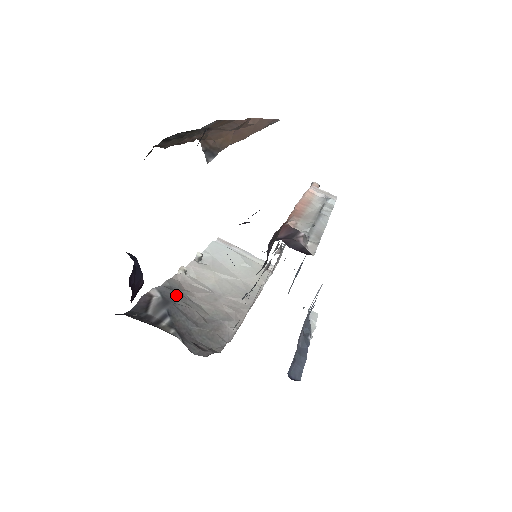
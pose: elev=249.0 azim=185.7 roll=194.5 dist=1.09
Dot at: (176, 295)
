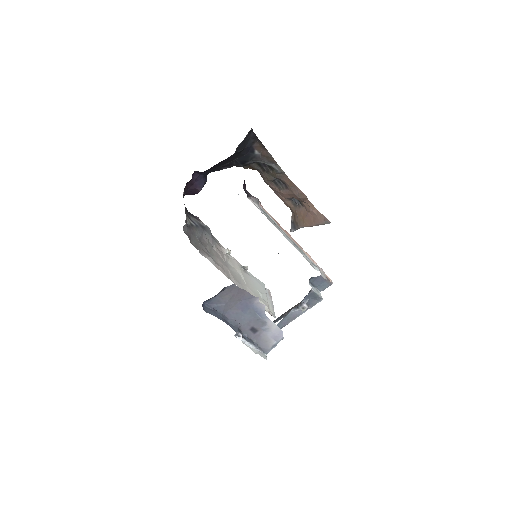
Dot at: (210, 235)
